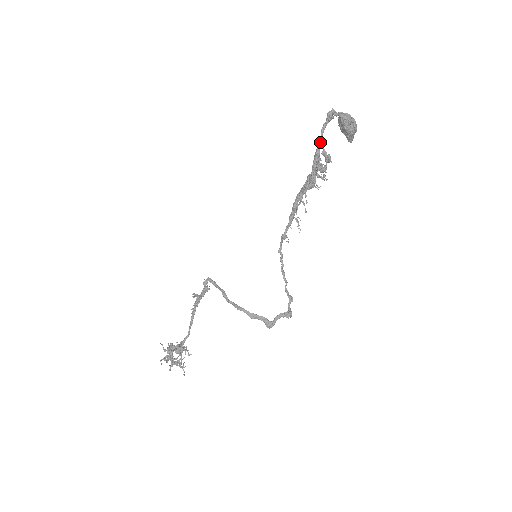
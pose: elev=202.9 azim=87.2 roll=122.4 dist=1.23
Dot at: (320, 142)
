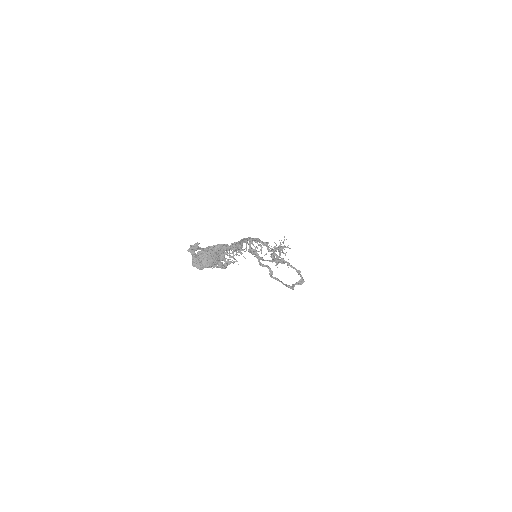
Dot at: occluded
